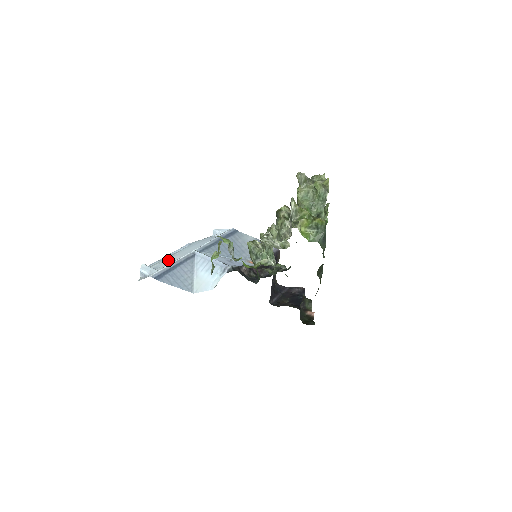
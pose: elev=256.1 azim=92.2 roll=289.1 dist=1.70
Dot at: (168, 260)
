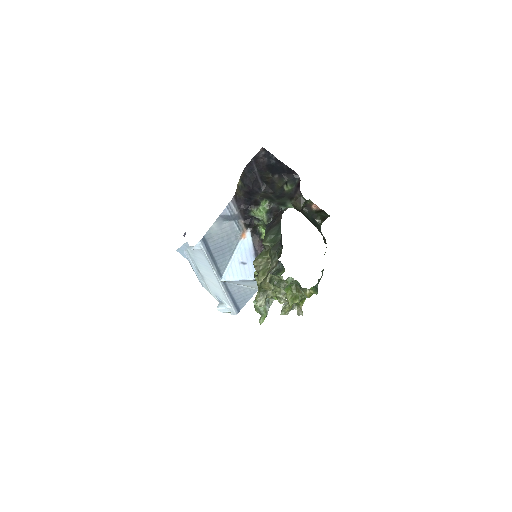
Dot at: (212, 287)
